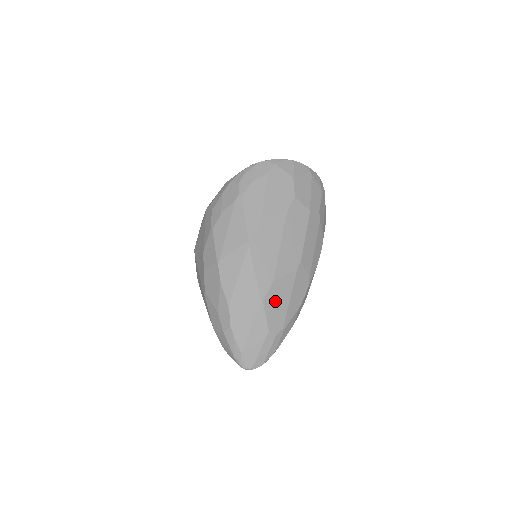
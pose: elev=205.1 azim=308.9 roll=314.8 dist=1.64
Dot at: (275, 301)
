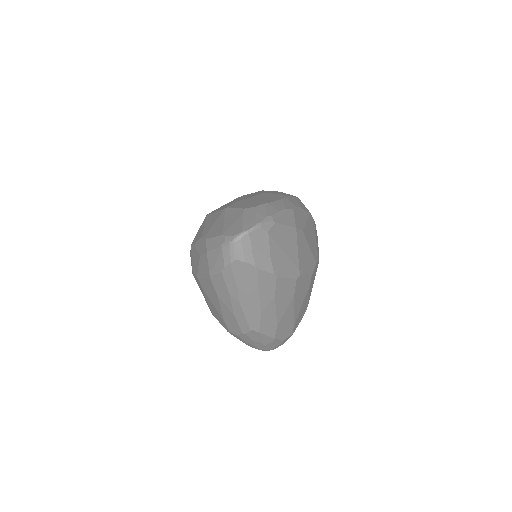
Dot at: occluded
